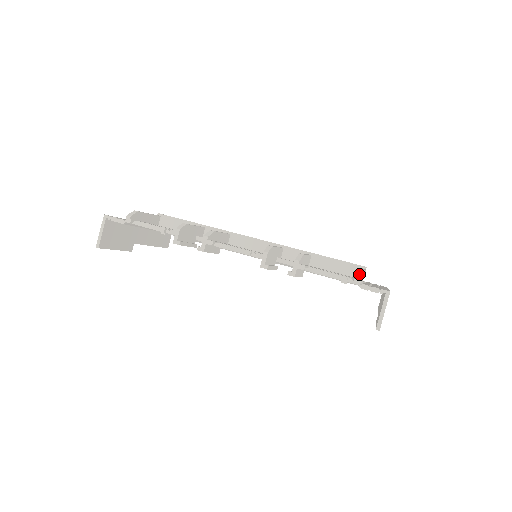
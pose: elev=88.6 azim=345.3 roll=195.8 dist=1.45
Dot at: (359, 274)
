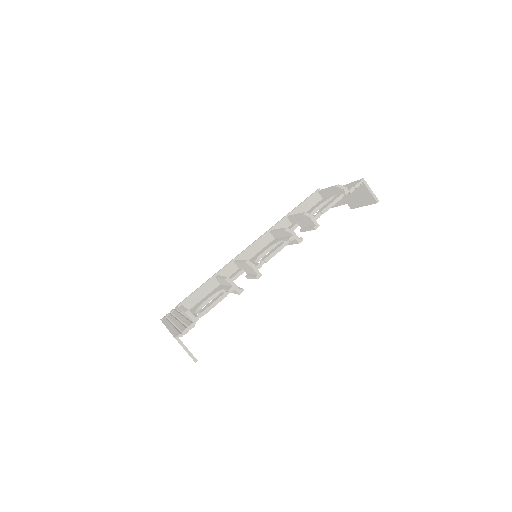
Dot at: (342, 188)
